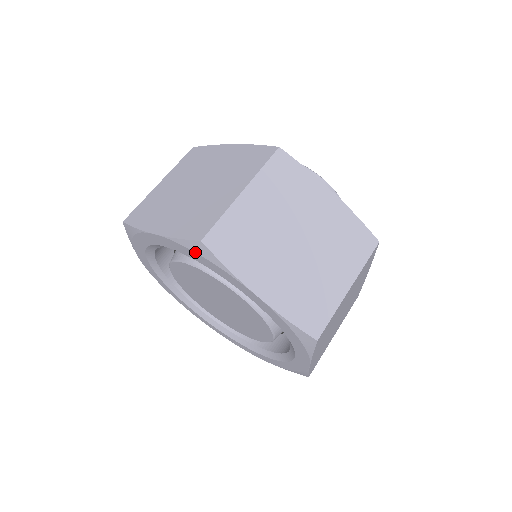
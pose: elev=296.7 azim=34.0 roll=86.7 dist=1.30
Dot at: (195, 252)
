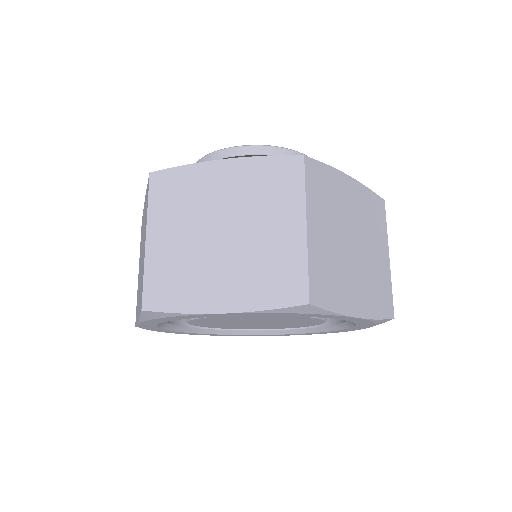
Dot at: (155, 319)
